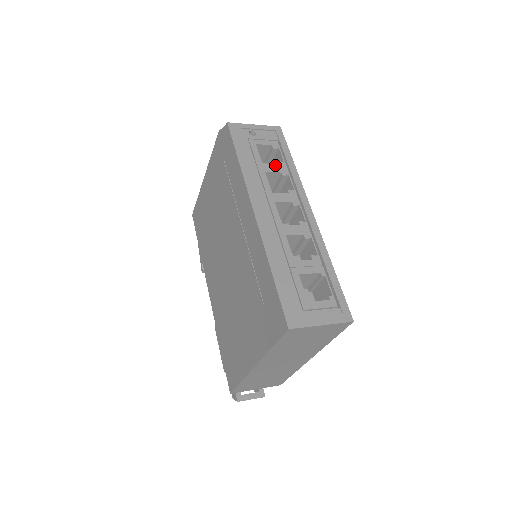
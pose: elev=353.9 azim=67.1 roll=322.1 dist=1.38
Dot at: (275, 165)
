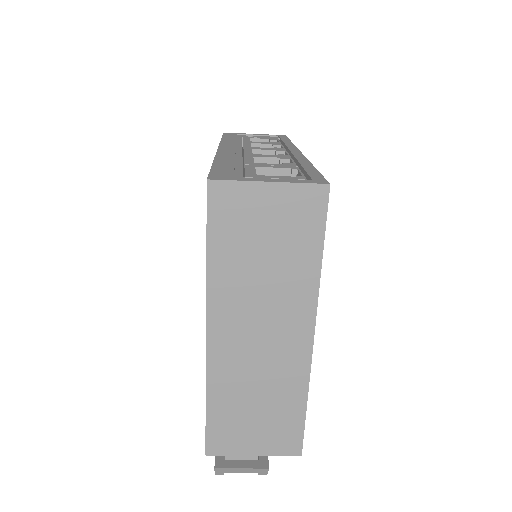
Dot at: (266, 142)
